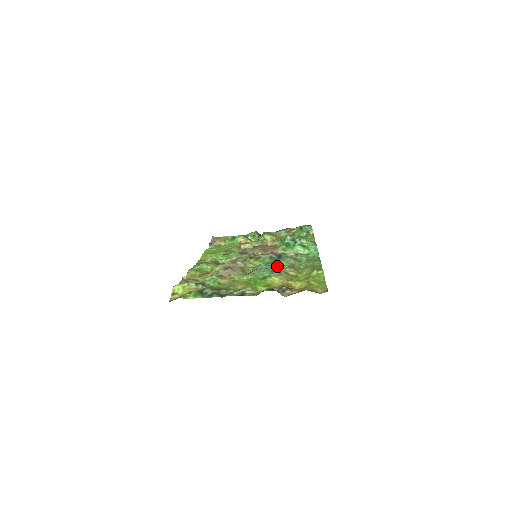
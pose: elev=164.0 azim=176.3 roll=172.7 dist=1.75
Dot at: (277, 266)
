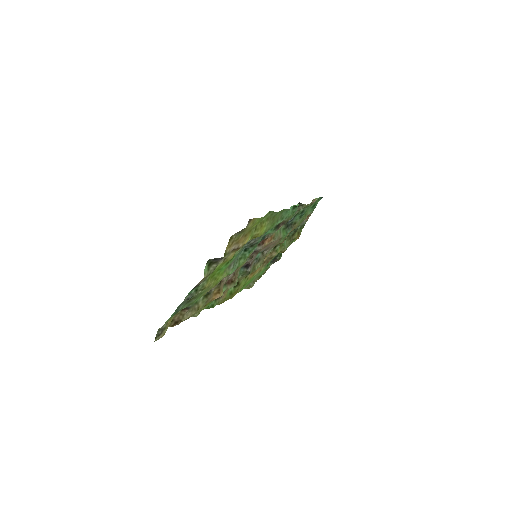
Dot at: occluded
